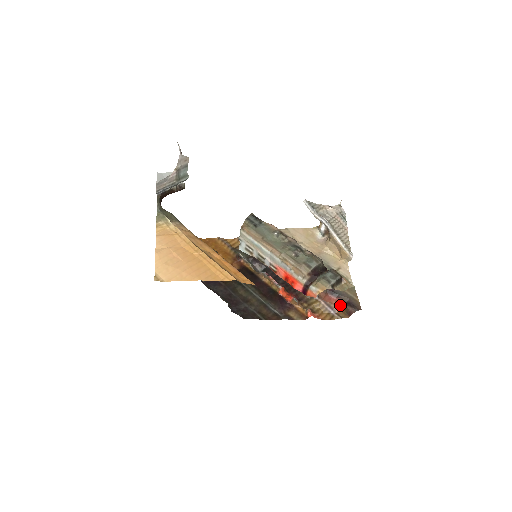
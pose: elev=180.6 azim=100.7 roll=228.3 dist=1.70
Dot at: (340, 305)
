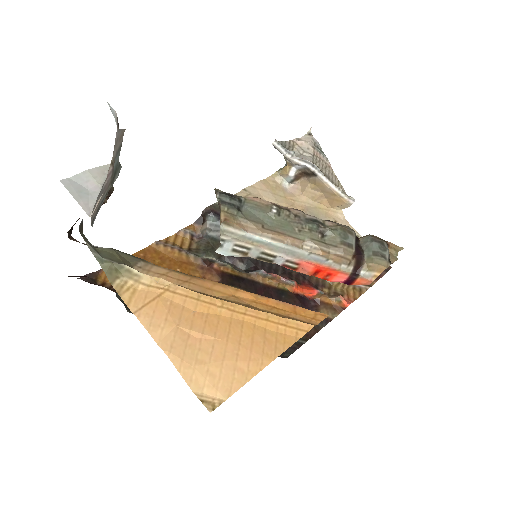
Dot at: occluded
